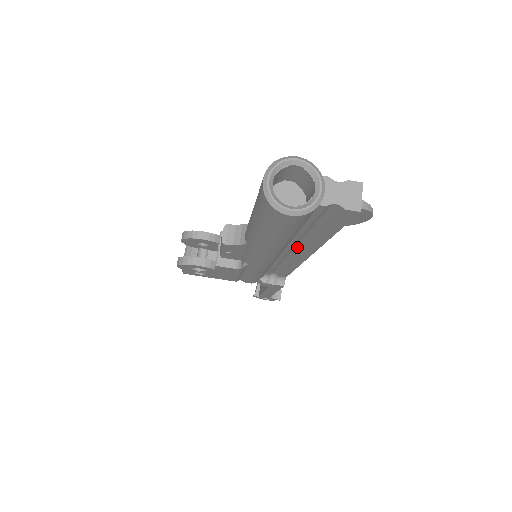
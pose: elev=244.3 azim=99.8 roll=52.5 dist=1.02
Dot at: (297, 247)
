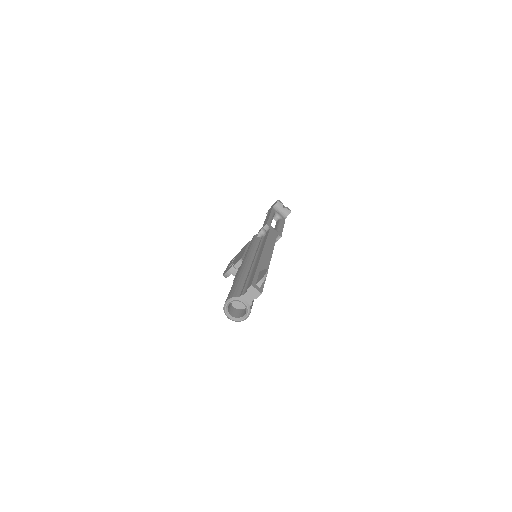
Dot at: occluded
